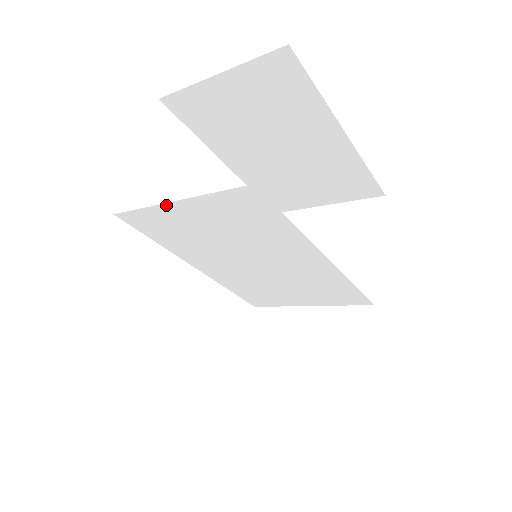
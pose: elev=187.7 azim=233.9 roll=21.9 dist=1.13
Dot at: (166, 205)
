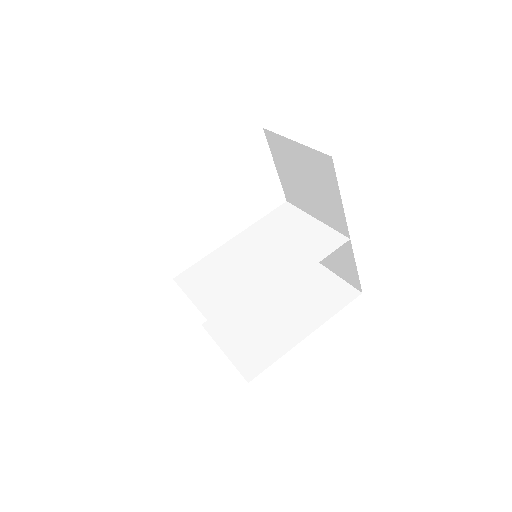
Dot at: (192, 299)
